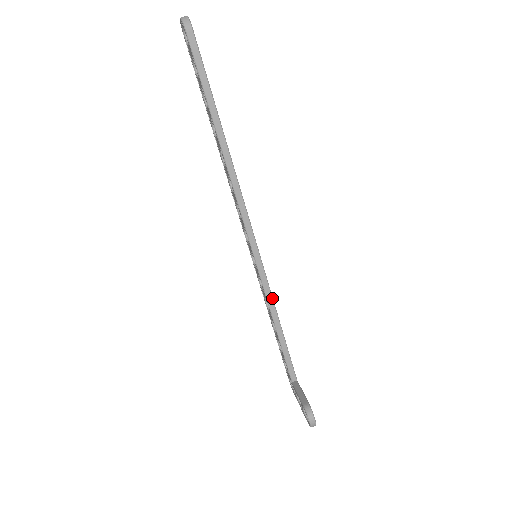
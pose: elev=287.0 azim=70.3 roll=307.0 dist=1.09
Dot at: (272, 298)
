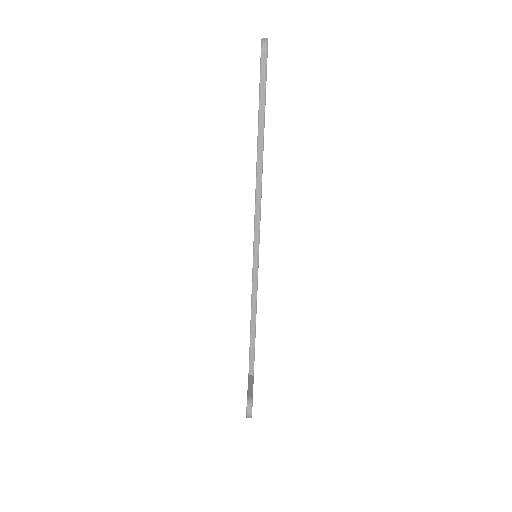
Dot at: (256, 296)
